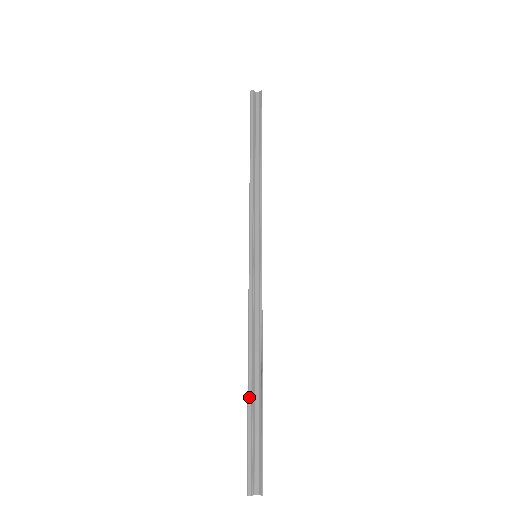
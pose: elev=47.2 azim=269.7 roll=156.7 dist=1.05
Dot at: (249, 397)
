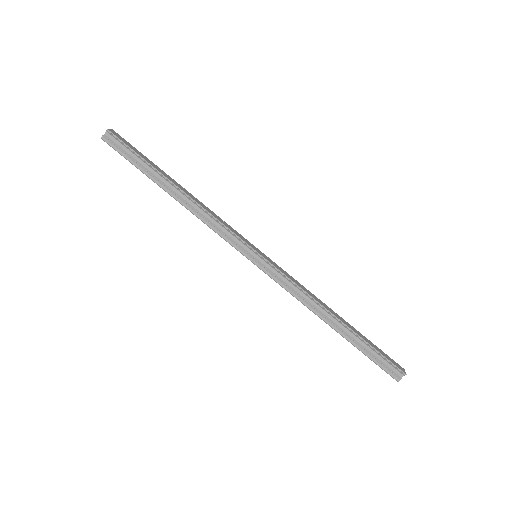
Dot at: (347, 339)
